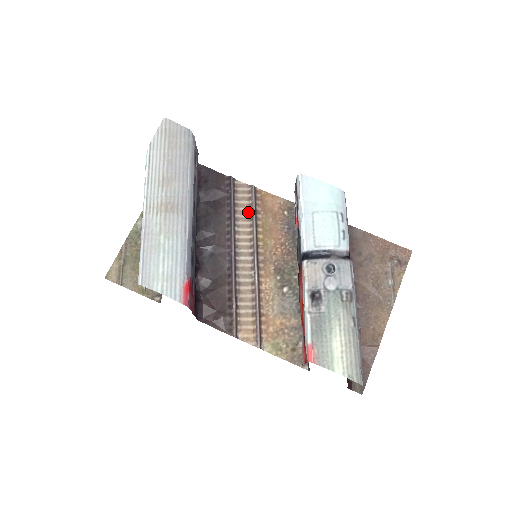
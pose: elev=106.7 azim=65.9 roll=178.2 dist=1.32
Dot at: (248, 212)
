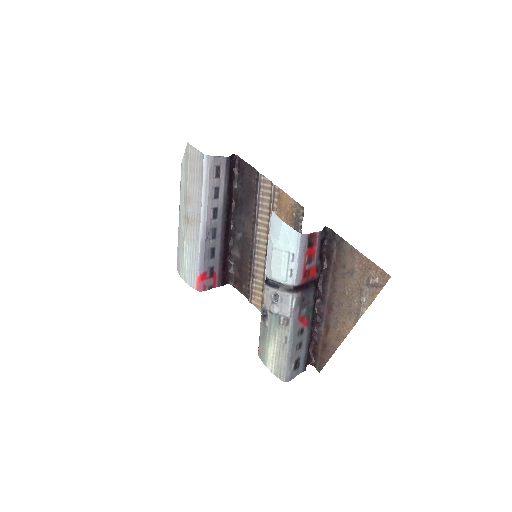
Dot at: (268, 207)
